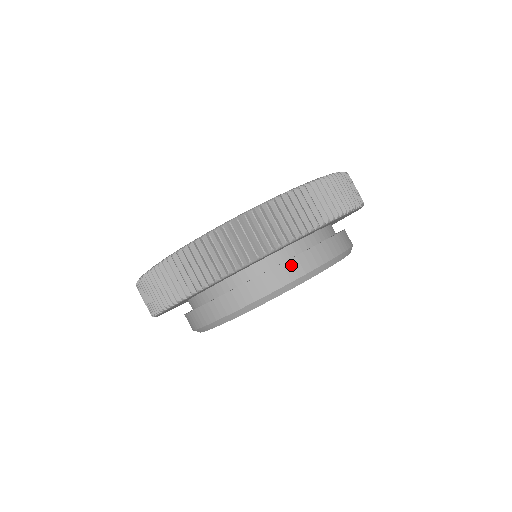
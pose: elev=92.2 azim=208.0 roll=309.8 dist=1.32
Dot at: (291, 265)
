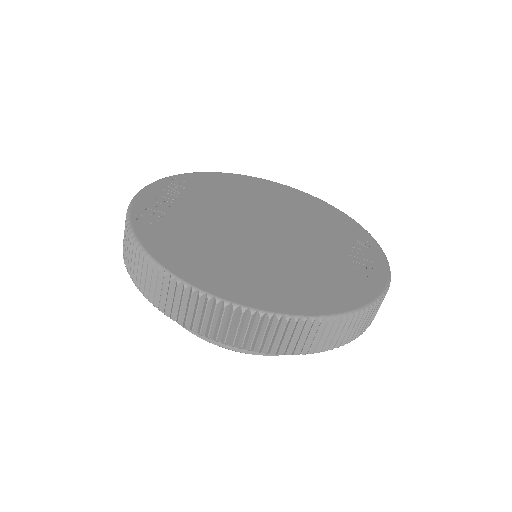
Dot at: occluded
